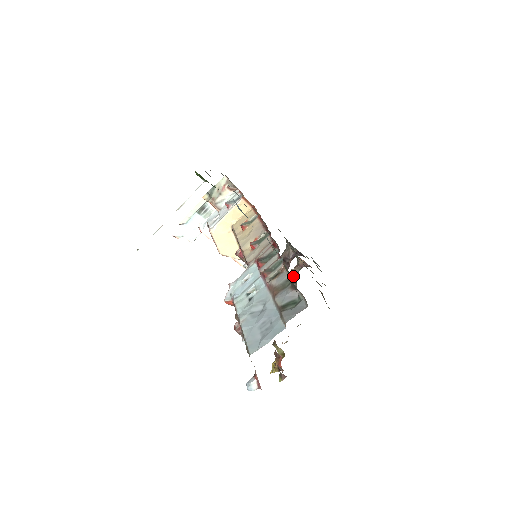
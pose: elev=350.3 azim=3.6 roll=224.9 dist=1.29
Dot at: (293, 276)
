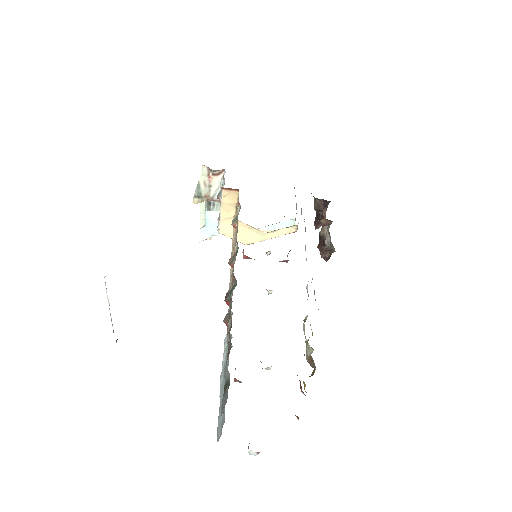
Dot at: (323, 241)
